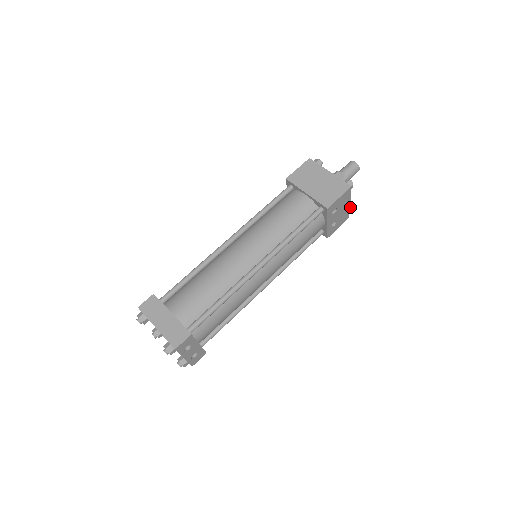
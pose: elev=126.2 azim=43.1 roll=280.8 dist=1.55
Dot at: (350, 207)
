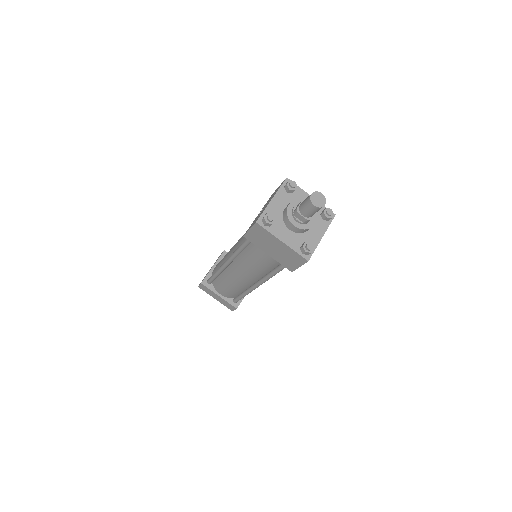
Dot at: (330, 218)
